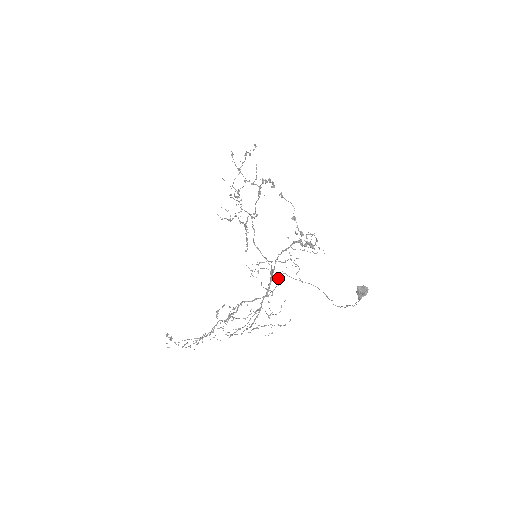
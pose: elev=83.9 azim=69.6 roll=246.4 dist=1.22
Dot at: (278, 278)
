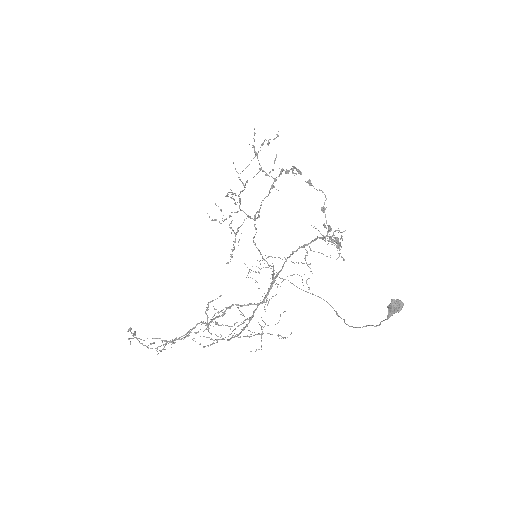
Dot at: occluded
